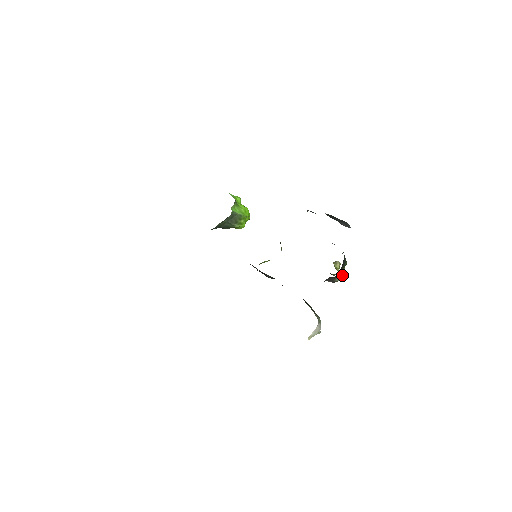
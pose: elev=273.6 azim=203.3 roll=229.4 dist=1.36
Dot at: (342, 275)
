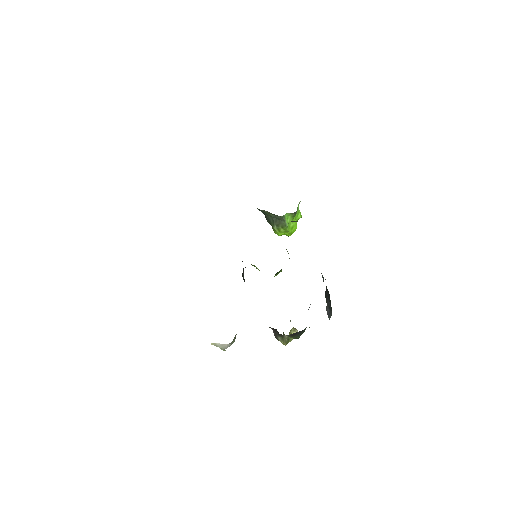
Dot at: (286, 340)
